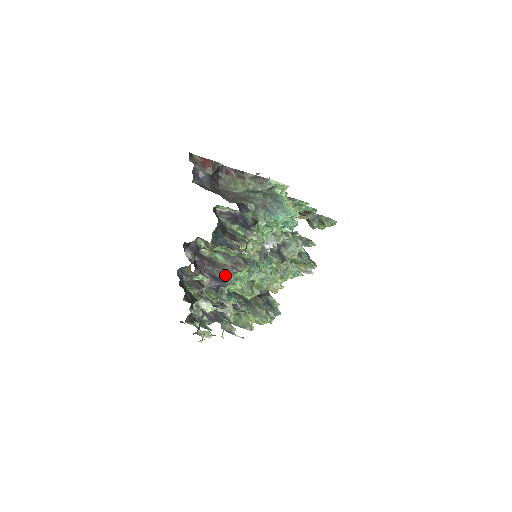
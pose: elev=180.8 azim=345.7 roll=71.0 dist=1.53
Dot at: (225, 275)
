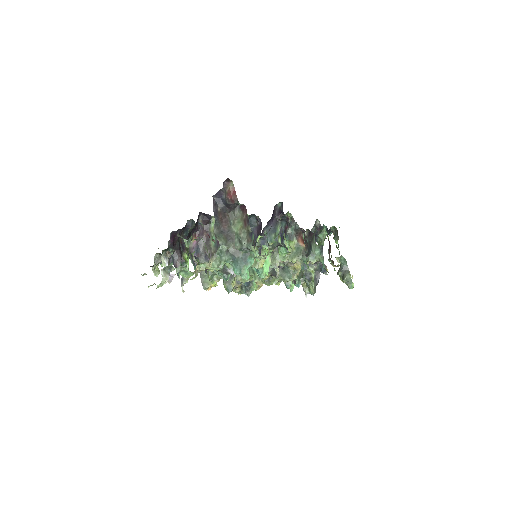
Dot at: (205, 253)
